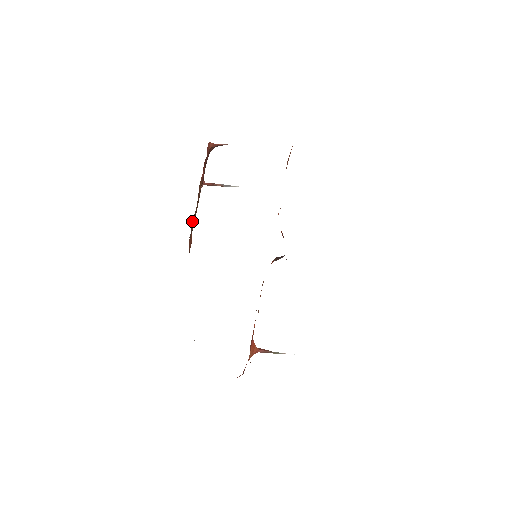
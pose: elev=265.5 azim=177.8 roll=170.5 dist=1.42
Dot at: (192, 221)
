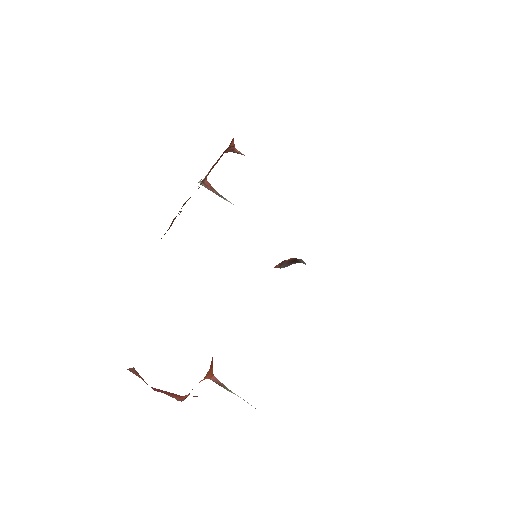
Dot at: (187, 200)
